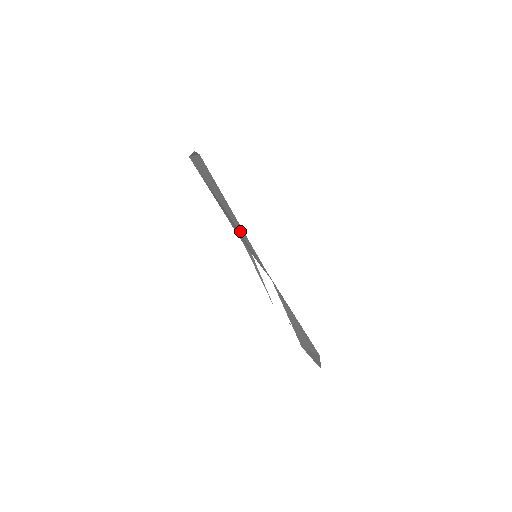
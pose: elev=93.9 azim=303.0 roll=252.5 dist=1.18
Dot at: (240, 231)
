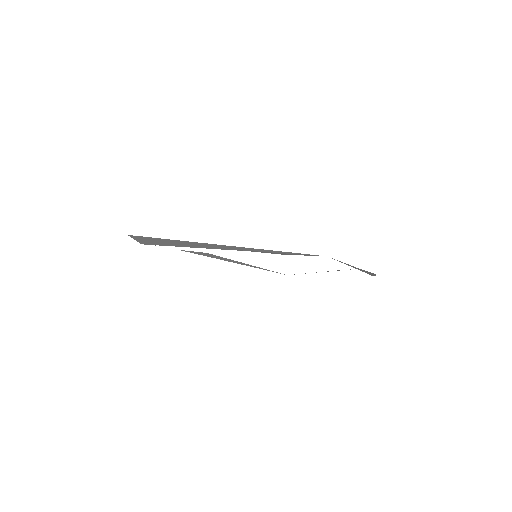
Dot at: occluded
